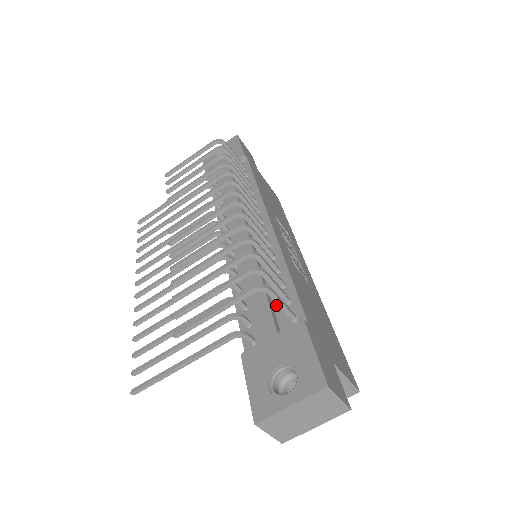
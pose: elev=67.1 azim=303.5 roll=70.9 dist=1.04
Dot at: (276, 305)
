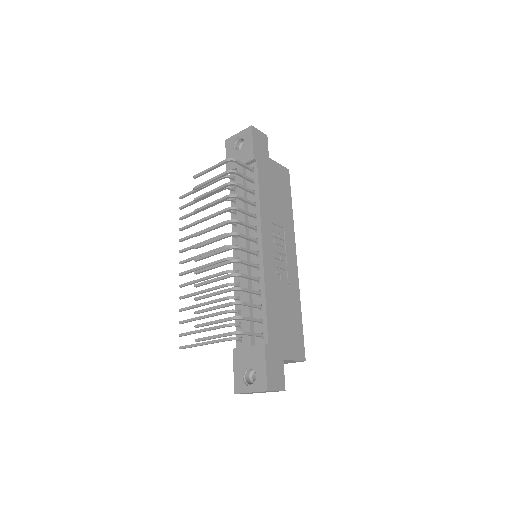
Dot at: occluded
